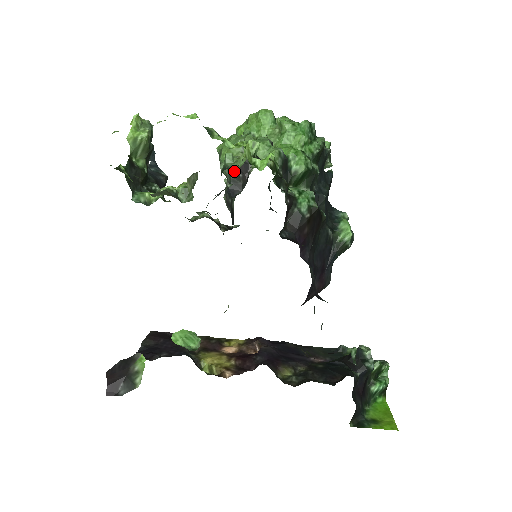
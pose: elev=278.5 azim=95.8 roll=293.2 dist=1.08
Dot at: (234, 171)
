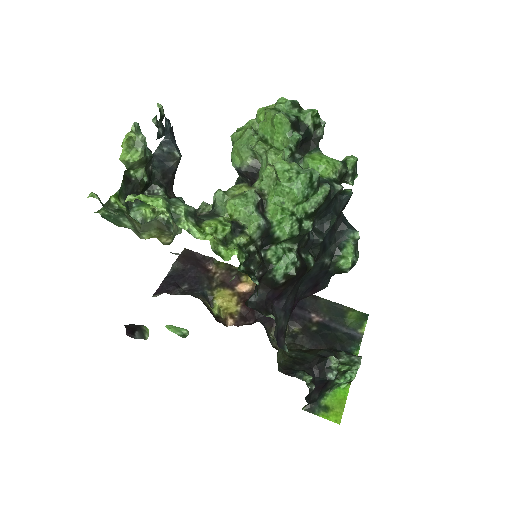
Dot at: (242, 175)
